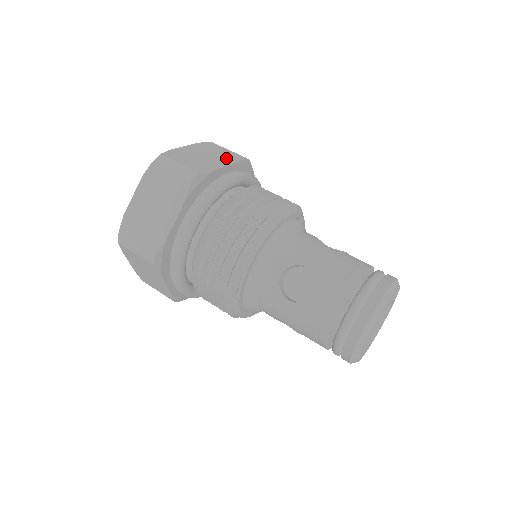
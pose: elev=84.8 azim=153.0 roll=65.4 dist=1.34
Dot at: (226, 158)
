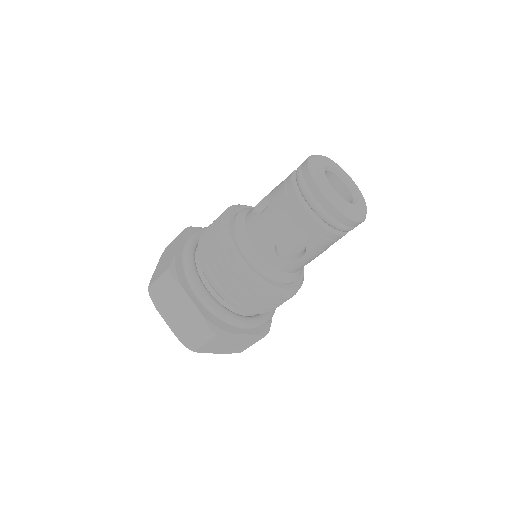
Dot at: occluded
